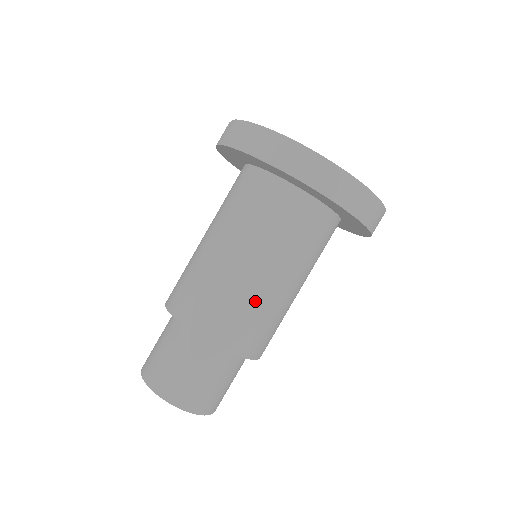
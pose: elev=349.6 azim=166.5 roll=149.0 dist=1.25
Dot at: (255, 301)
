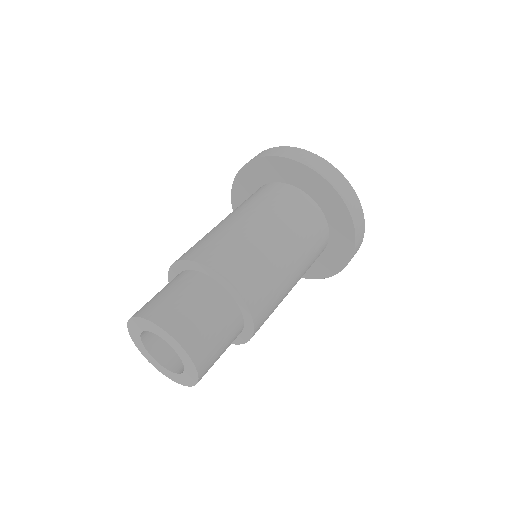
Dot at: (259, 250)
